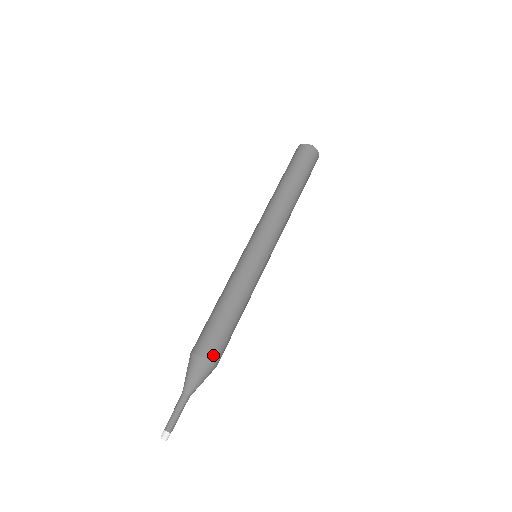
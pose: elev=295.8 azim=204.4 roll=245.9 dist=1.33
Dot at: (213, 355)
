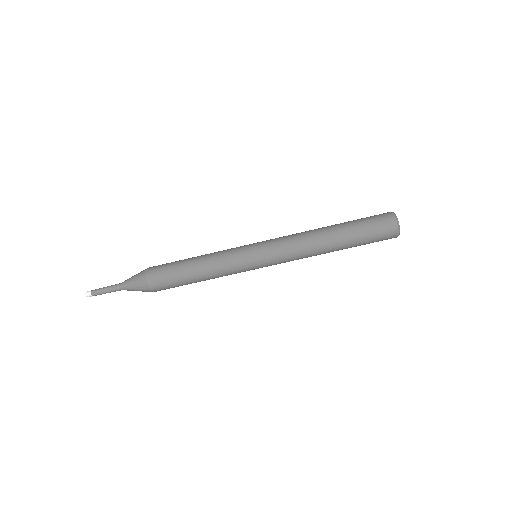
Dot at: occluded
